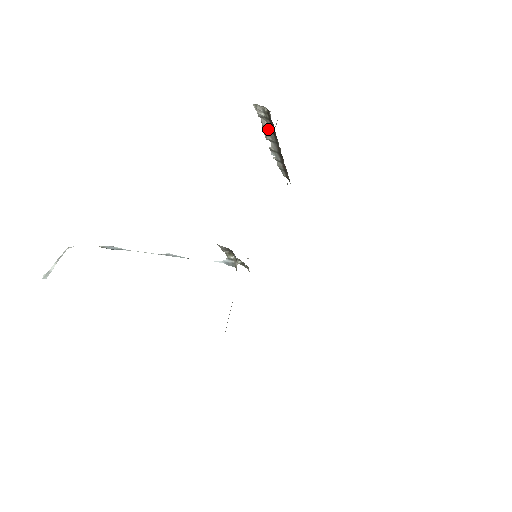
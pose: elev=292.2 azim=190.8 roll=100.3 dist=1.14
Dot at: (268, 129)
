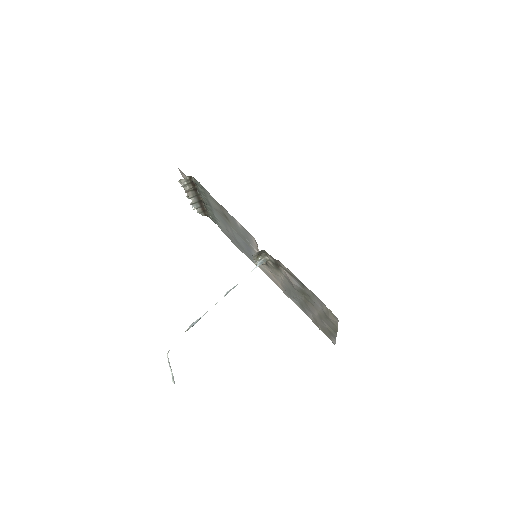
Dot at: (189, 191)
